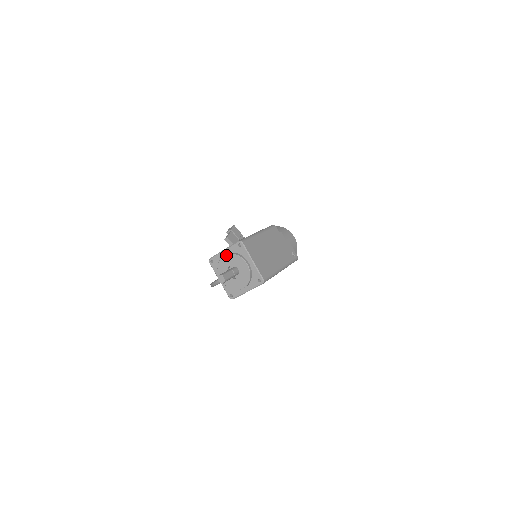
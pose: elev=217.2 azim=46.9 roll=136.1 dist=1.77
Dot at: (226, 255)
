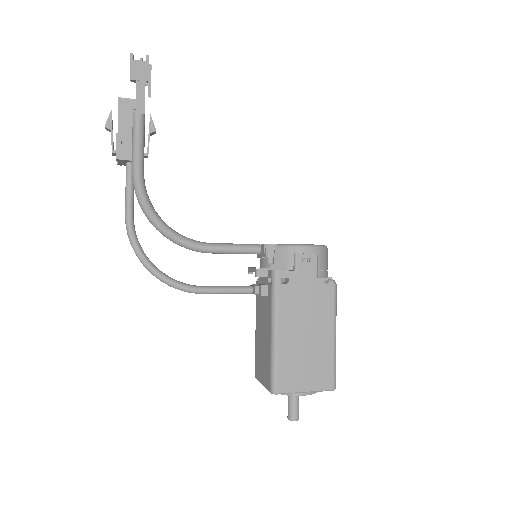
Dot at: occluded
